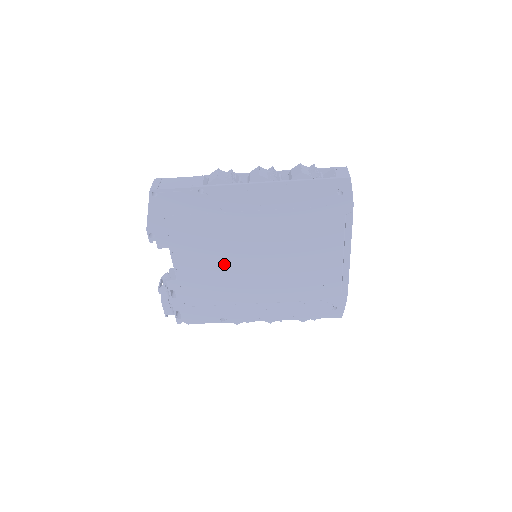
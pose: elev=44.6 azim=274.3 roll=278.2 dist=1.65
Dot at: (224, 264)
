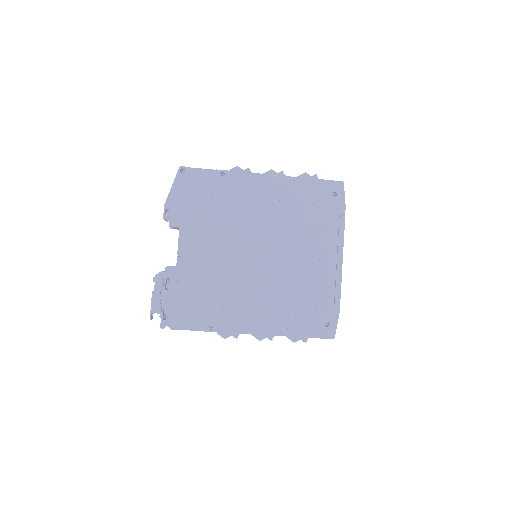
Dot at: (227, 253)
